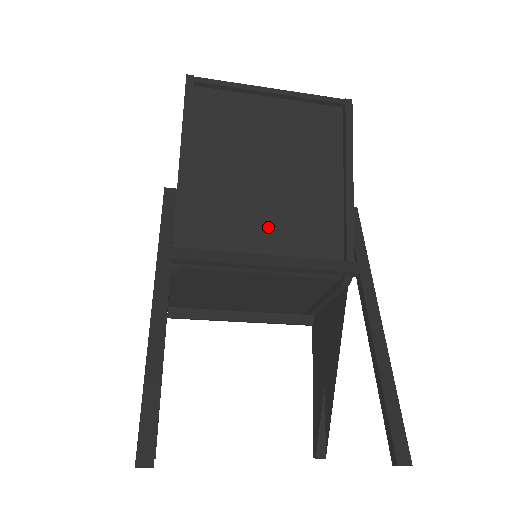
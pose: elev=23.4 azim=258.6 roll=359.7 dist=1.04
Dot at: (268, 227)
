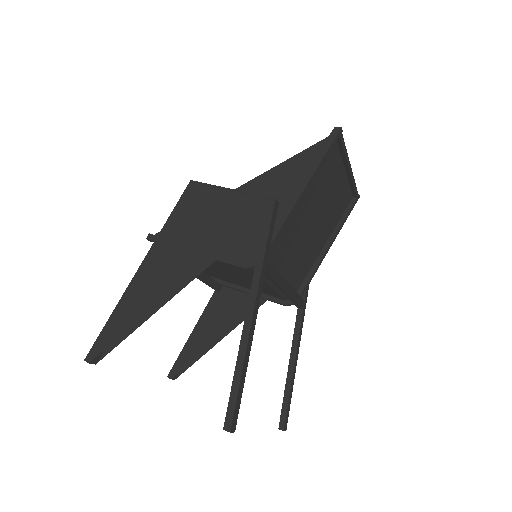
Dot at: (292, 259)
